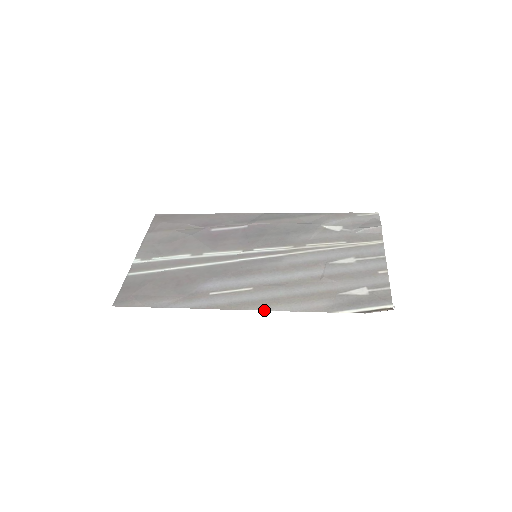
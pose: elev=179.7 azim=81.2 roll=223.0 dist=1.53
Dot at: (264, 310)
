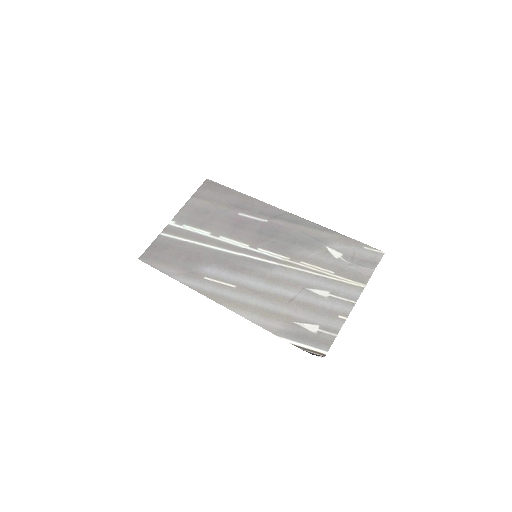
Dot at: occluded
